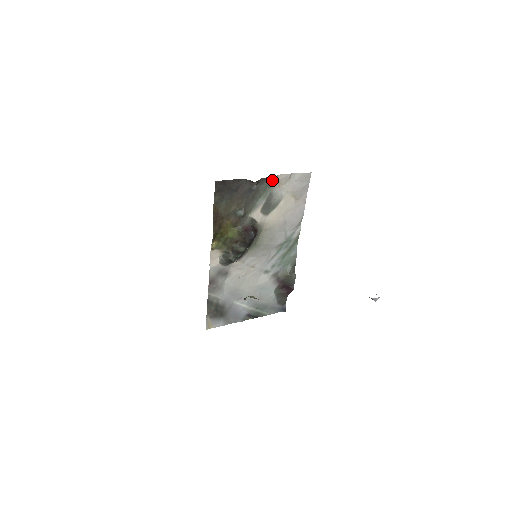
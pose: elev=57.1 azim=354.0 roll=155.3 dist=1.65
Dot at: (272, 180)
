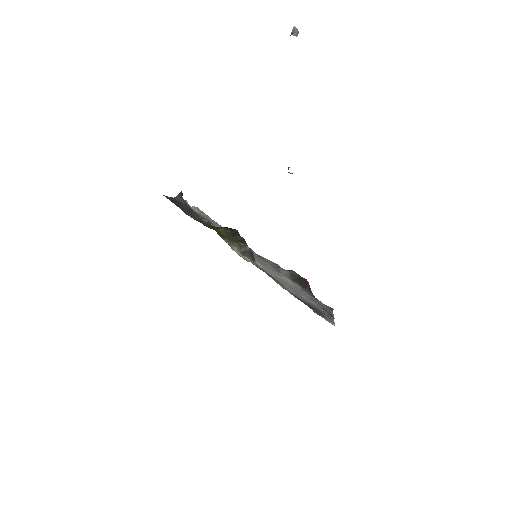
Dot at: occluded
